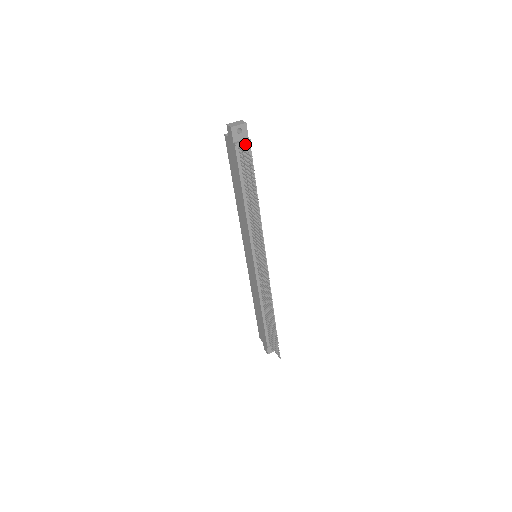
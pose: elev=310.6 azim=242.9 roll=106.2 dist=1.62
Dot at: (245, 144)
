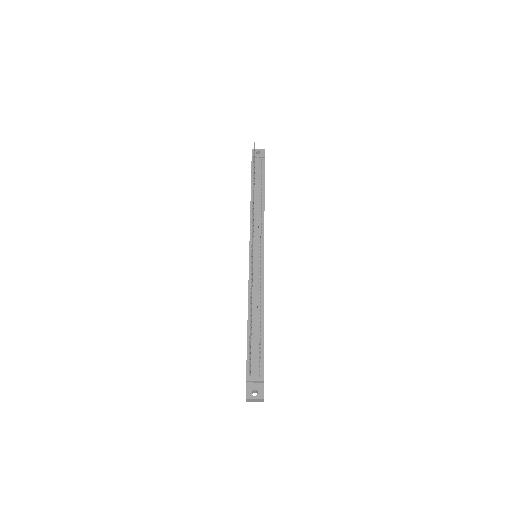
Dot at: (260, 159)
